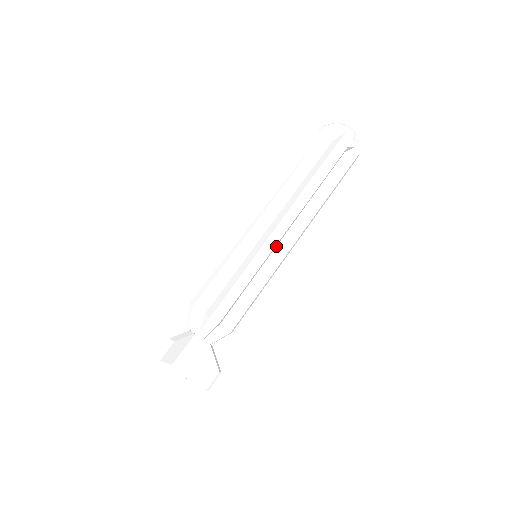
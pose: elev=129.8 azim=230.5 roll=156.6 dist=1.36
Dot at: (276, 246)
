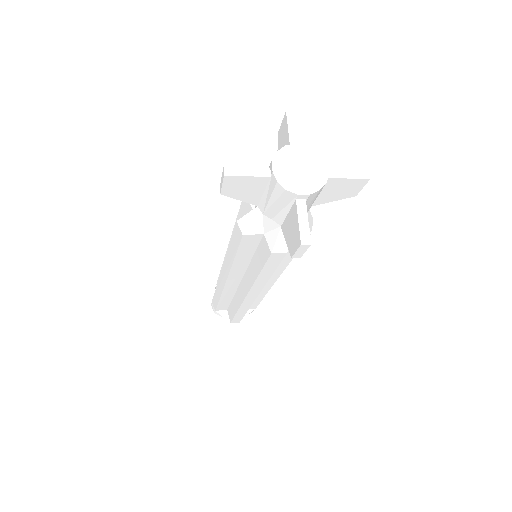
Dot at: occluded
